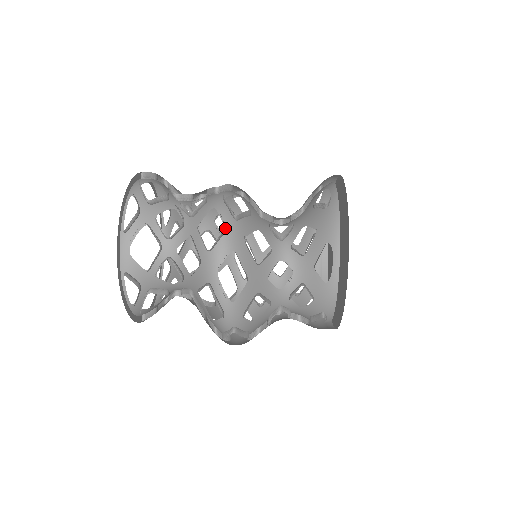
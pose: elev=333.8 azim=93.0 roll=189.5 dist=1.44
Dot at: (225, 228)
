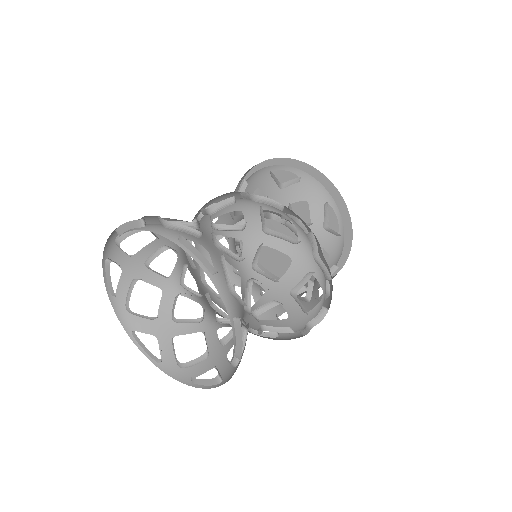
Dot at: occluded
